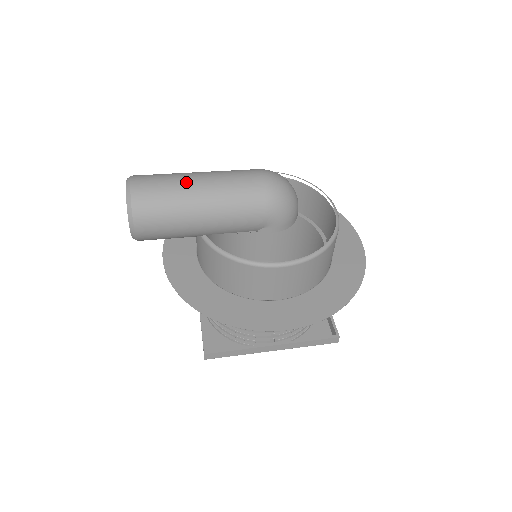
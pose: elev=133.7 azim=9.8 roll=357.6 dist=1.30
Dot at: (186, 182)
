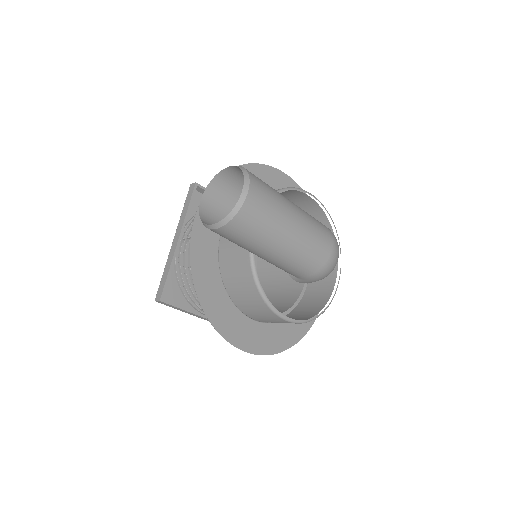
Dot at: (285, 221)
